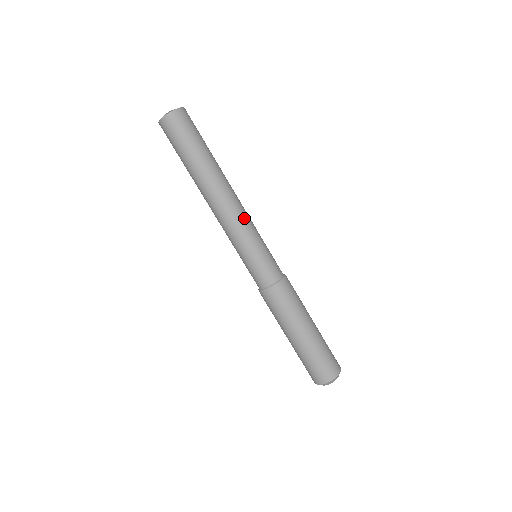
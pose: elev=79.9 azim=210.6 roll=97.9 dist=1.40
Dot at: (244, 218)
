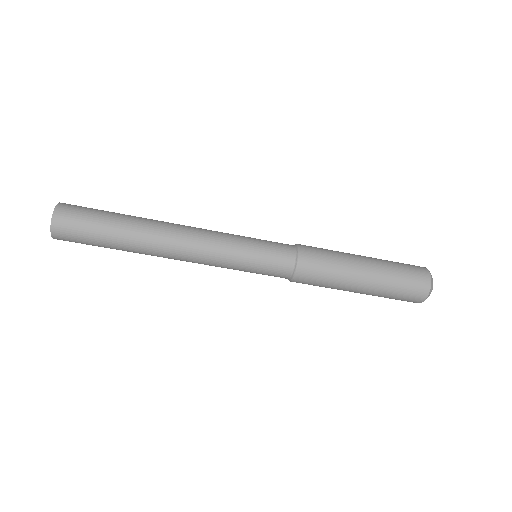
Dot at: (209, 248)
